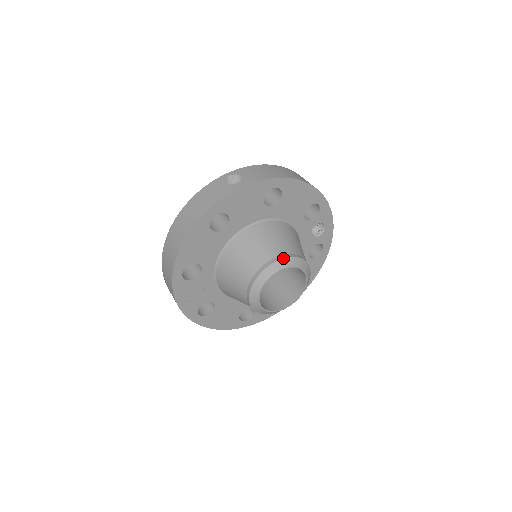
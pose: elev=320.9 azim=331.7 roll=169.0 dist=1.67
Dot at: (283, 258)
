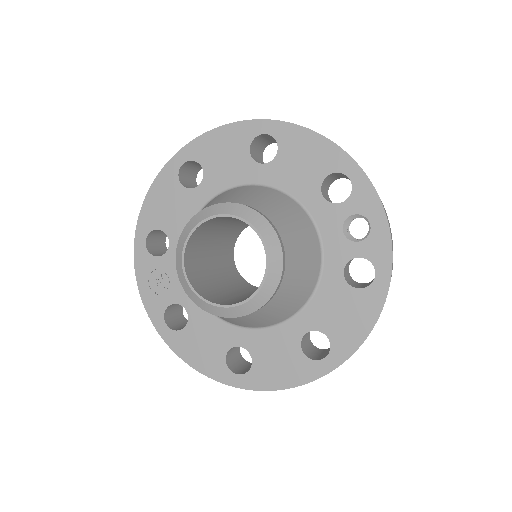
Dot at: occluded
